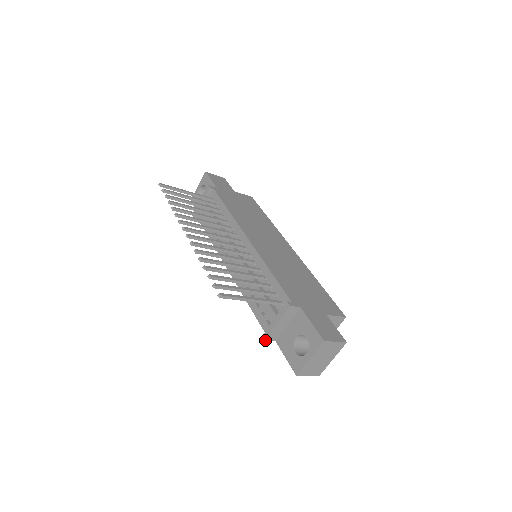
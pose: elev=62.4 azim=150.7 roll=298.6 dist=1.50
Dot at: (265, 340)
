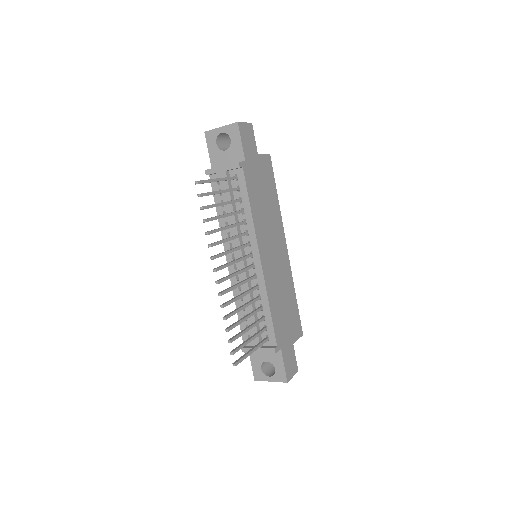
Dot at: occluded
